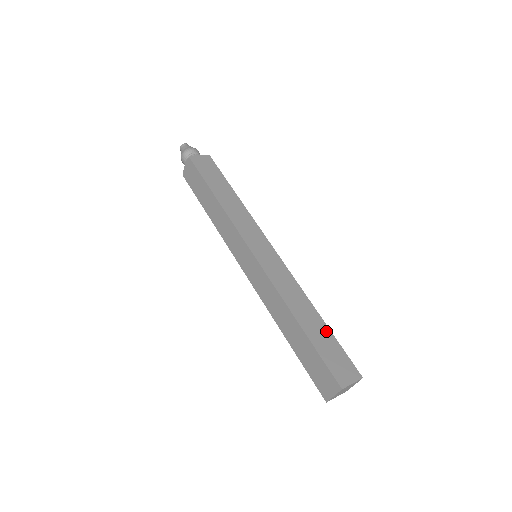
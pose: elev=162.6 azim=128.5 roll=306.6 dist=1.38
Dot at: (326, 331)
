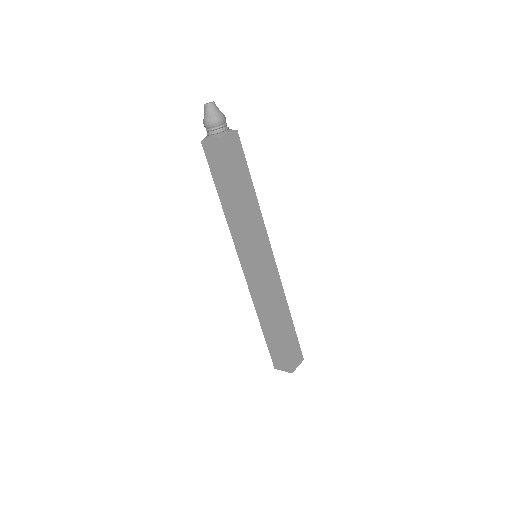
Dot at: (292, 329)
